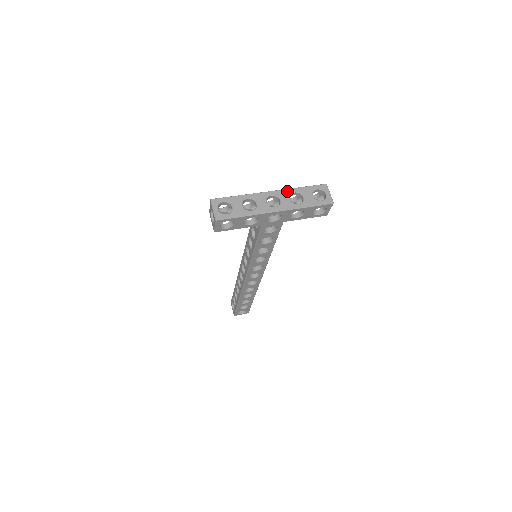
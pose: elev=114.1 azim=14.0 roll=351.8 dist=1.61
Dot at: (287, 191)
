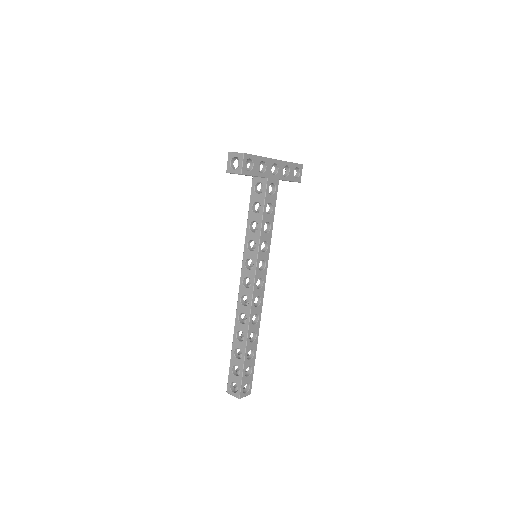
Dot at: occluded
